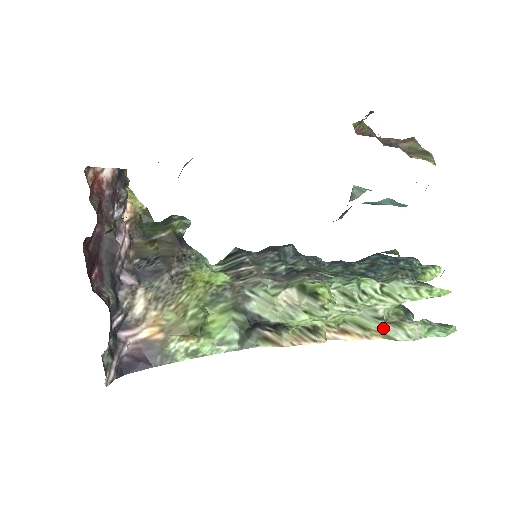
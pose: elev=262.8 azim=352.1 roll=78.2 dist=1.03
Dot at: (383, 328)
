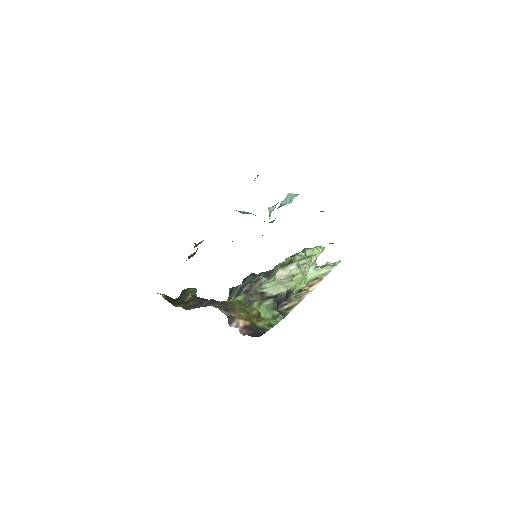
Dot at: (322, 271)
